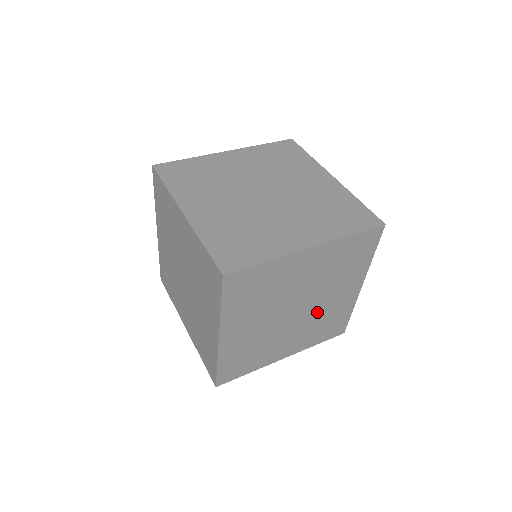
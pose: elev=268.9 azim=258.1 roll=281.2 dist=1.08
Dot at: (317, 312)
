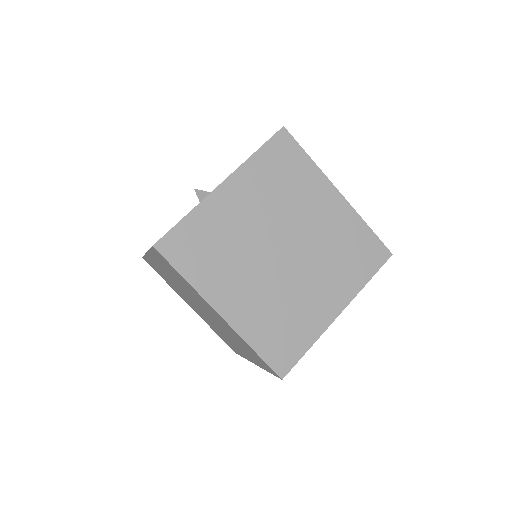
Dot at: occluded
